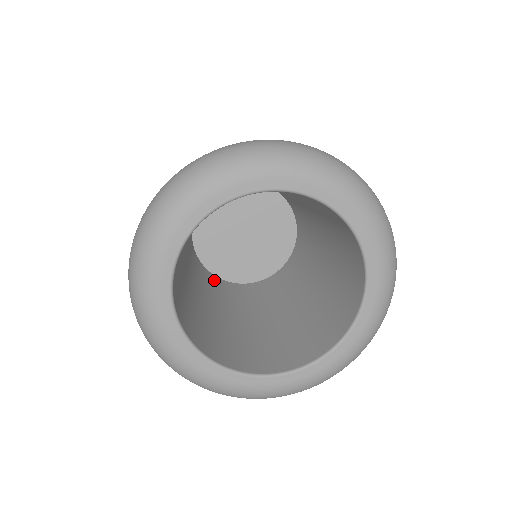
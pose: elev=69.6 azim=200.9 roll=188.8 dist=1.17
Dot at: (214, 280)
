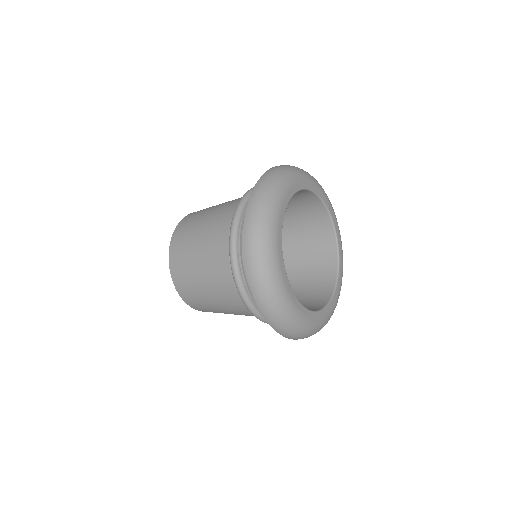
Dot at: occluded
